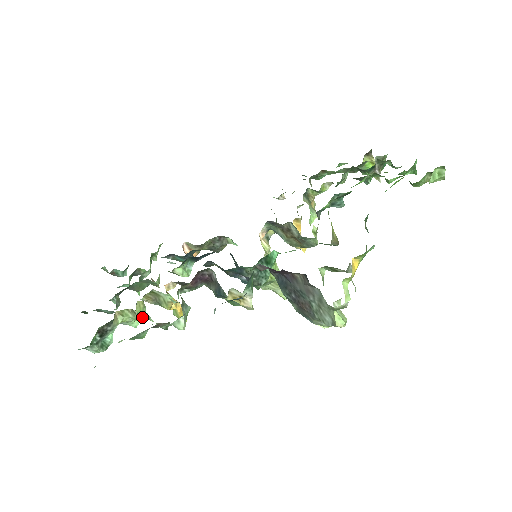
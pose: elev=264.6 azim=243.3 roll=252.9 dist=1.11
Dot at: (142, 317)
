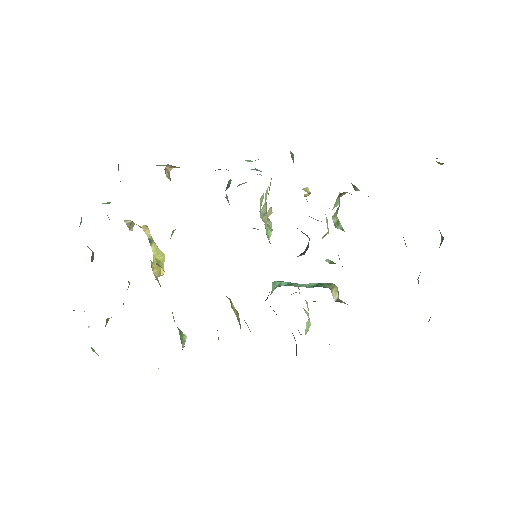
Dot at: occluded
